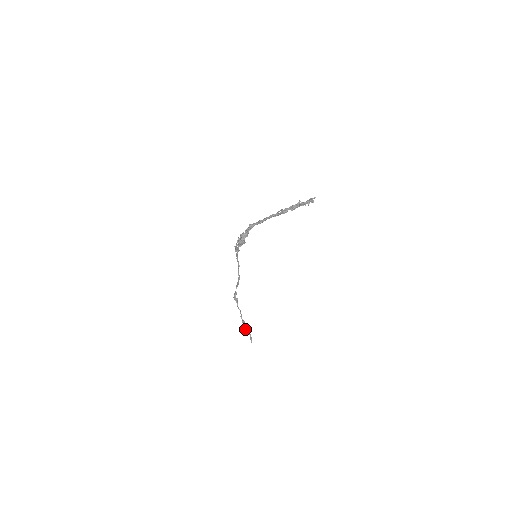
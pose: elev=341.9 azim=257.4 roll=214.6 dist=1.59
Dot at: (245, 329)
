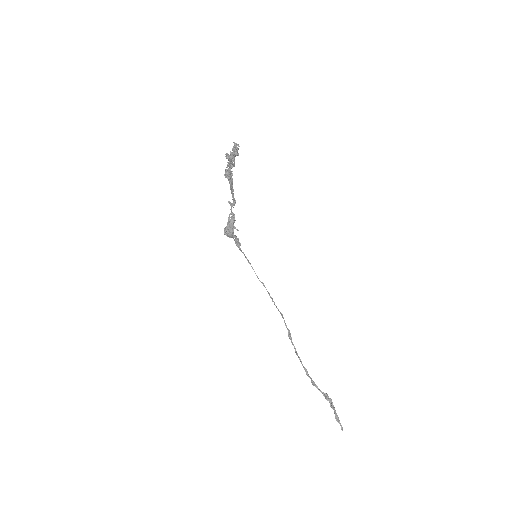
Dot at: (329, 402)
